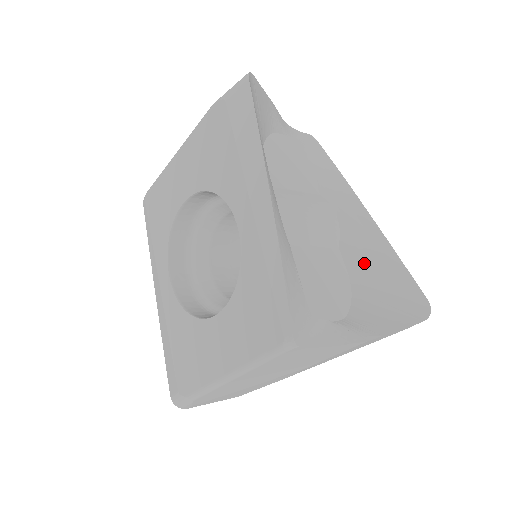
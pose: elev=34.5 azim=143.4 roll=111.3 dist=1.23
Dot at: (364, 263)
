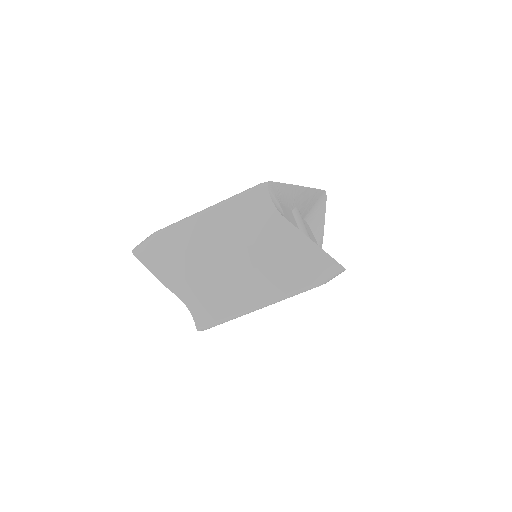
Dot at: occluded
